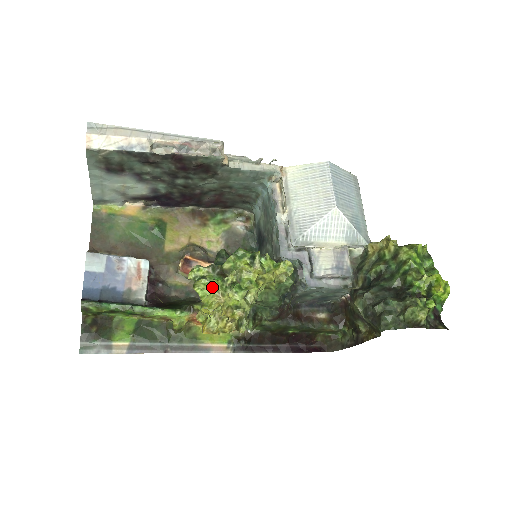
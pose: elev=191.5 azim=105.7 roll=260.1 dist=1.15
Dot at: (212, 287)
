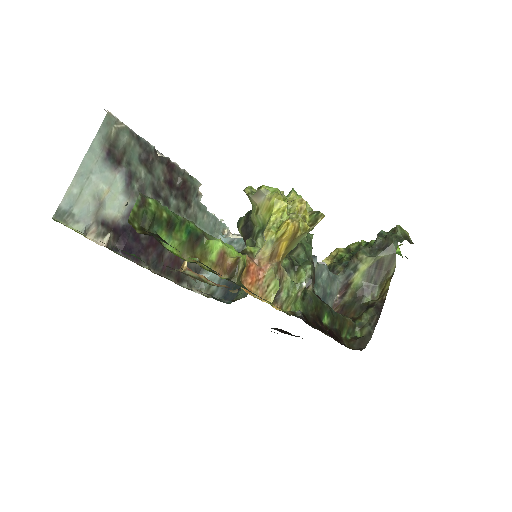
Dot at: occluded
